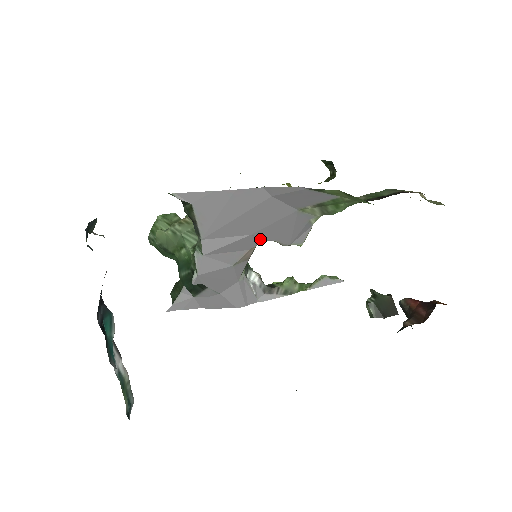
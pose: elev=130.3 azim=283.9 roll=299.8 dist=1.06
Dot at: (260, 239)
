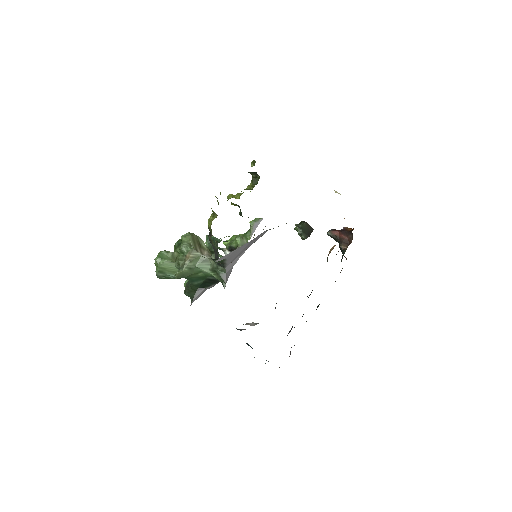
Dot at: occluded
